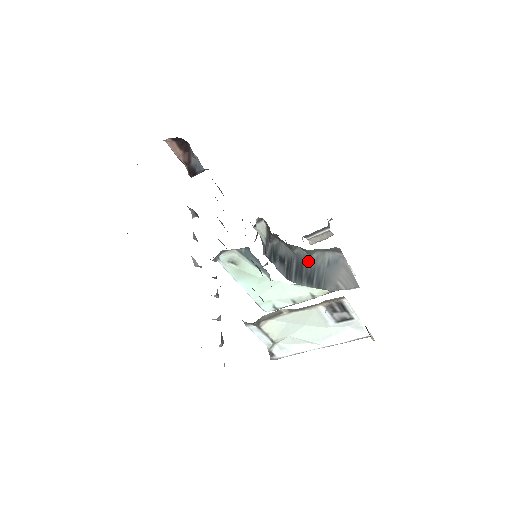
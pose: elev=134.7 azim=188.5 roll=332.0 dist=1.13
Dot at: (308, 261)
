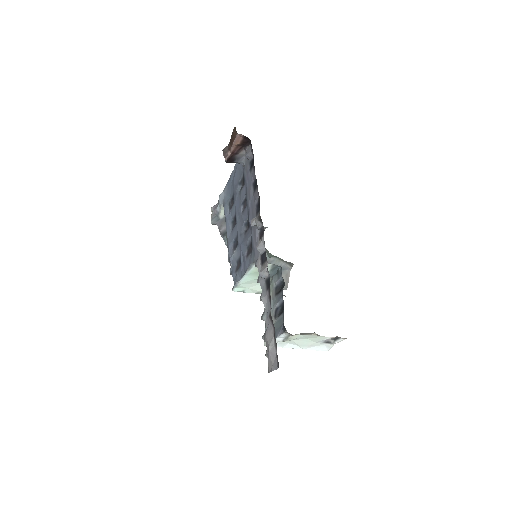
Dot at: occluded
